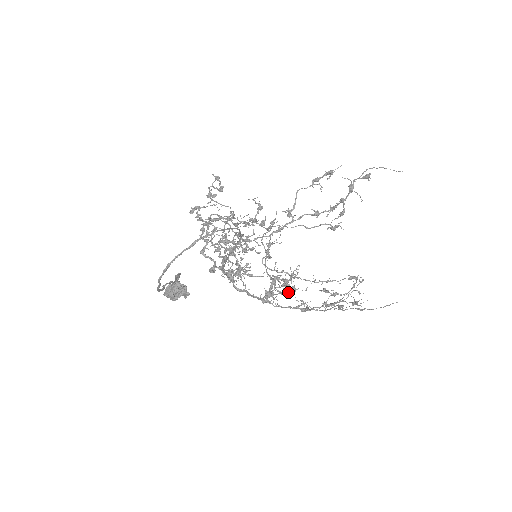
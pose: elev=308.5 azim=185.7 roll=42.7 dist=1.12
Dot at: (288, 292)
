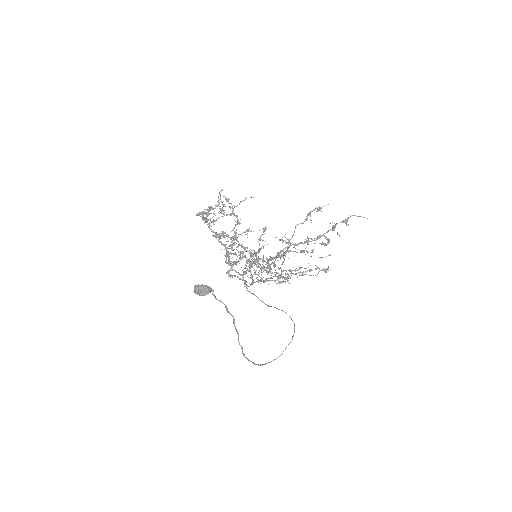
Dot at: occluded
